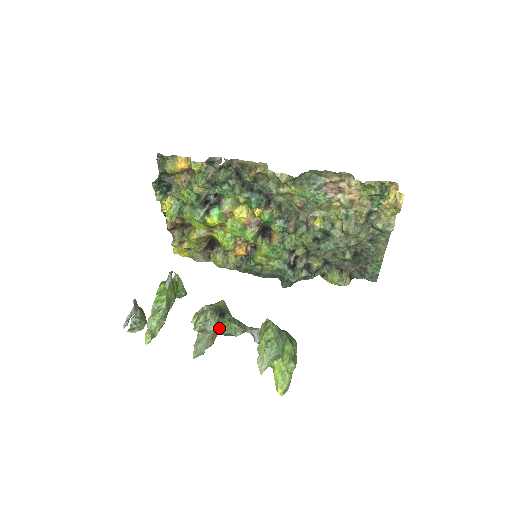
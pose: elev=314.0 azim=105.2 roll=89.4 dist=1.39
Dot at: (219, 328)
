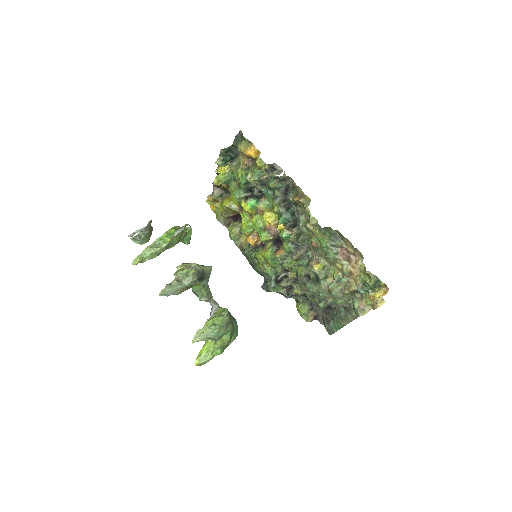
Dot at: (193, 286)
